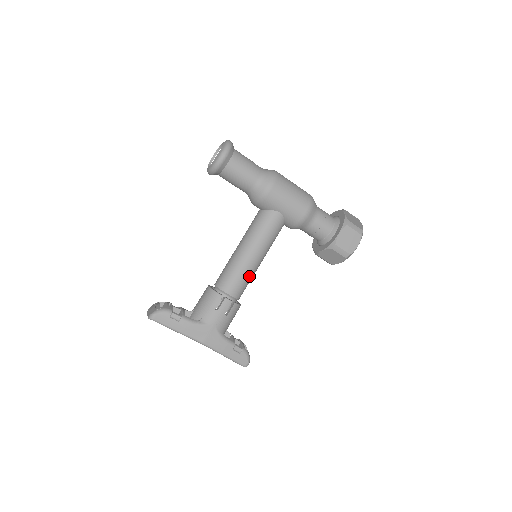
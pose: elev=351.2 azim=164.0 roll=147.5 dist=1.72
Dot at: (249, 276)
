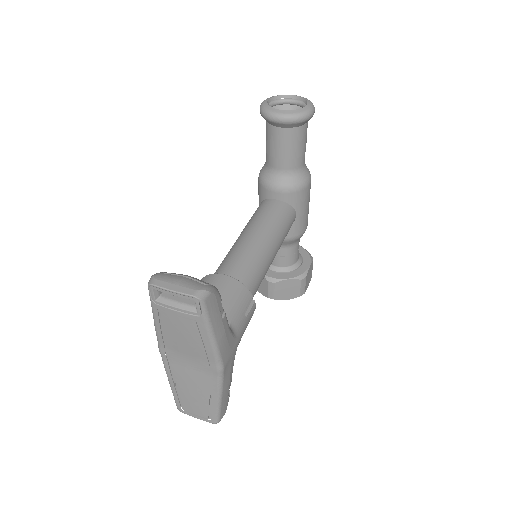
Dot at: occluded
